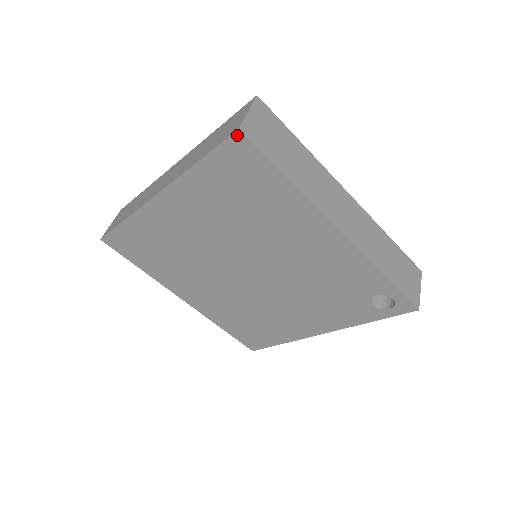
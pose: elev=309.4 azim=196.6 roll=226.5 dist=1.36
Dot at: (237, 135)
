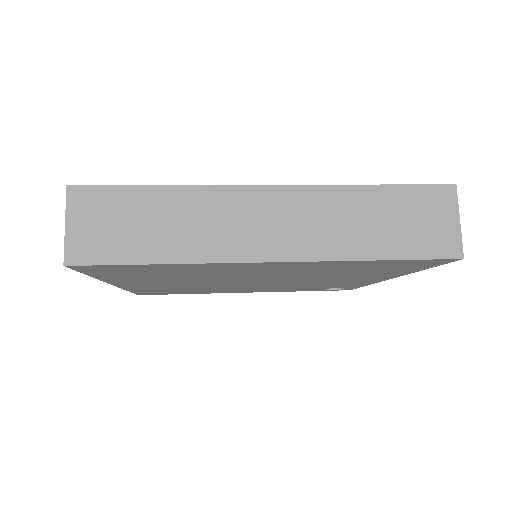
Dot at: (455, 259)
